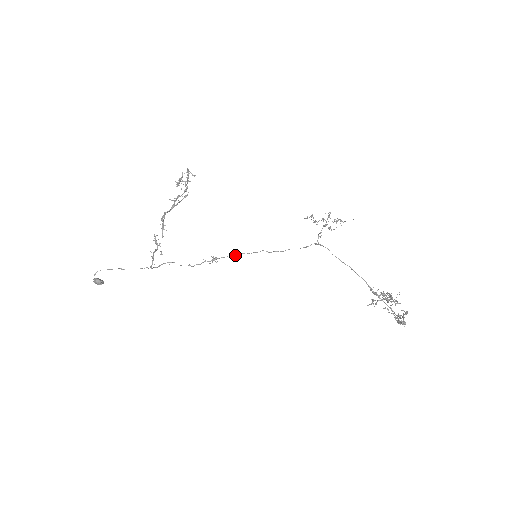
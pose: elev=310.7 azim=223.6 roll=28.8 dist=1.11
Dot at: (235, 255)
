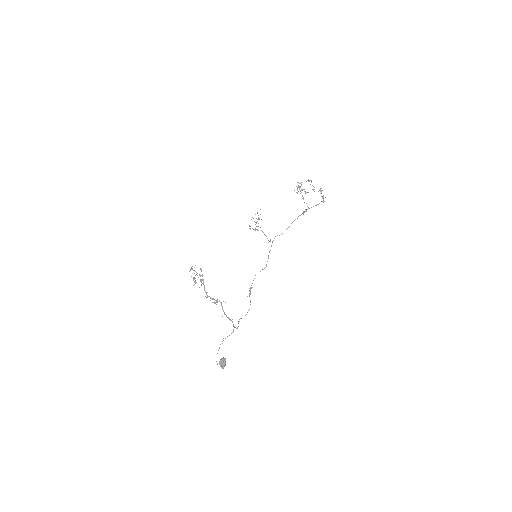
Dot at: occluded
